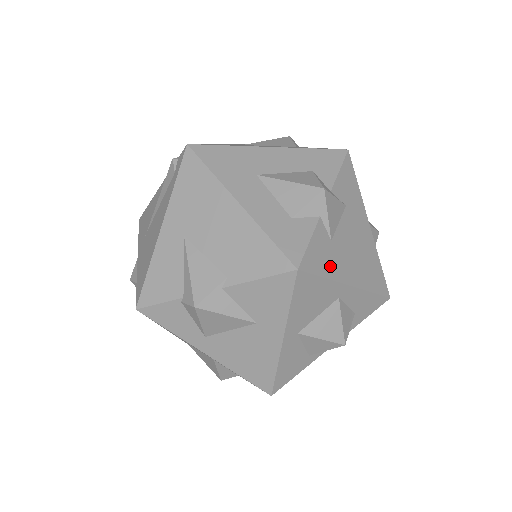
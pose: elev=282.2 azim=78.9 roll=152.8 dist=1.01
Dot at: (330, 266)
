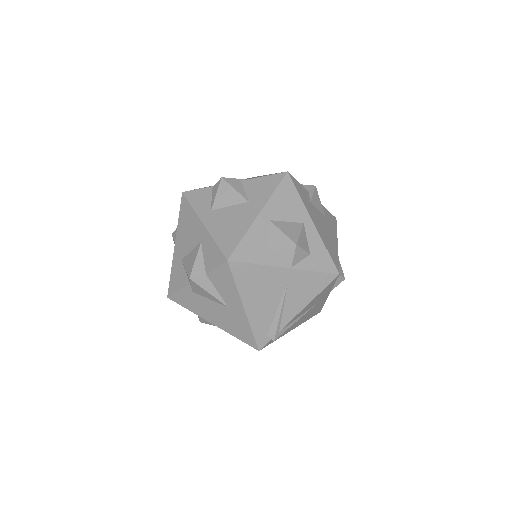
Dot at: (305, 201)
